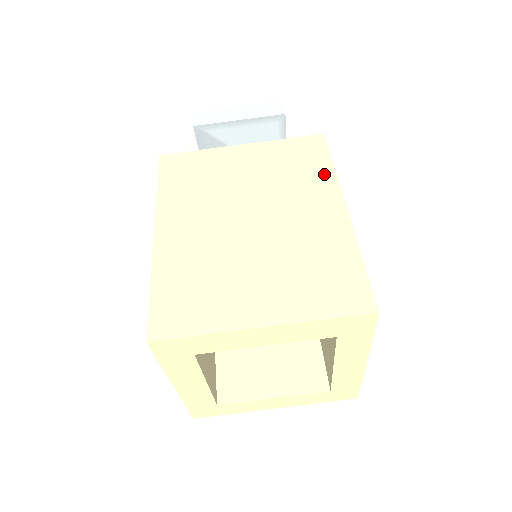
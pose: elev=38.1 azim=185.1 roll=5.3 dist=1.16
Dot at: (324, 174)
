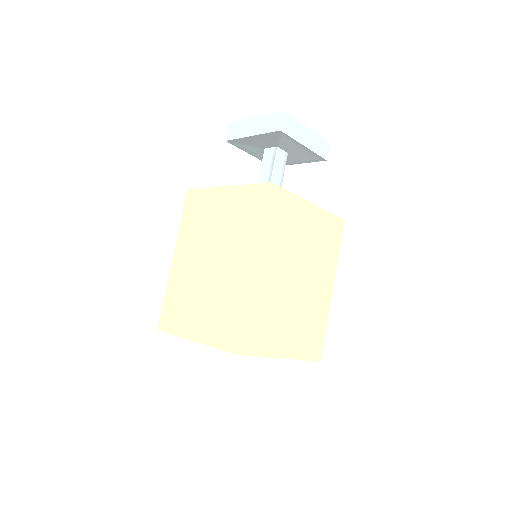
Dot at: (334, 257)
